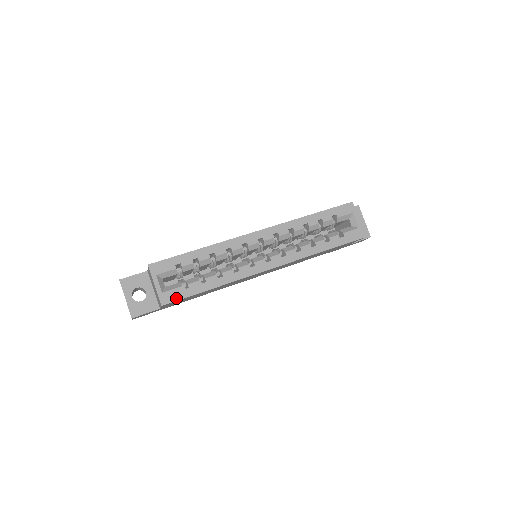
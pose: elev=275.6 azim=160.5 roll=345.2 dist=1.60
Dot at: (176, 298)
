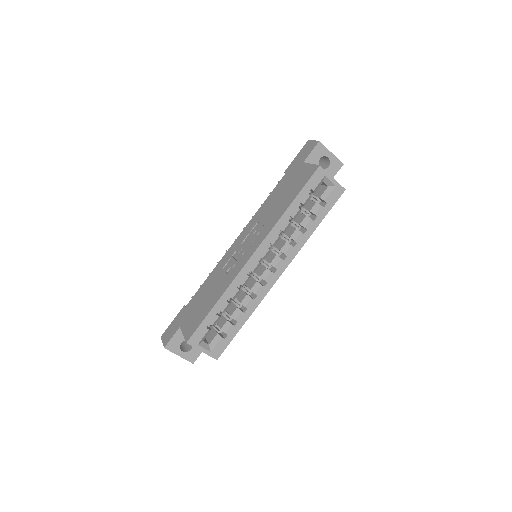
Dot at: (223, 348)
